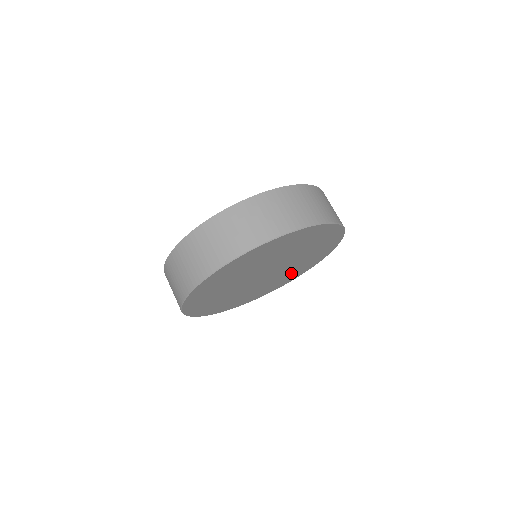
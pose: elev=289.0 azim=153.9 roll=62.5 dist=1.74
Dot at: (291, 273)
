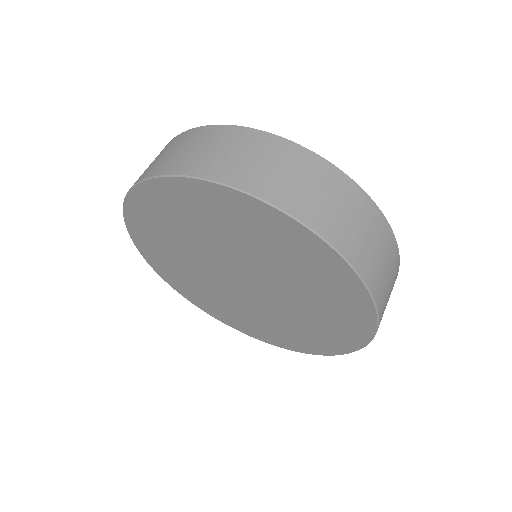
Dot at: (325, 311)
